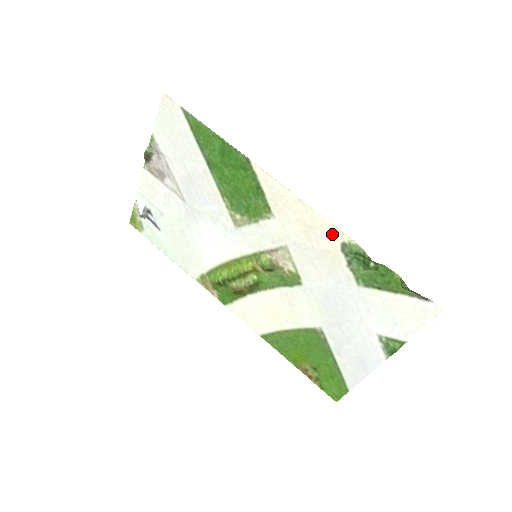
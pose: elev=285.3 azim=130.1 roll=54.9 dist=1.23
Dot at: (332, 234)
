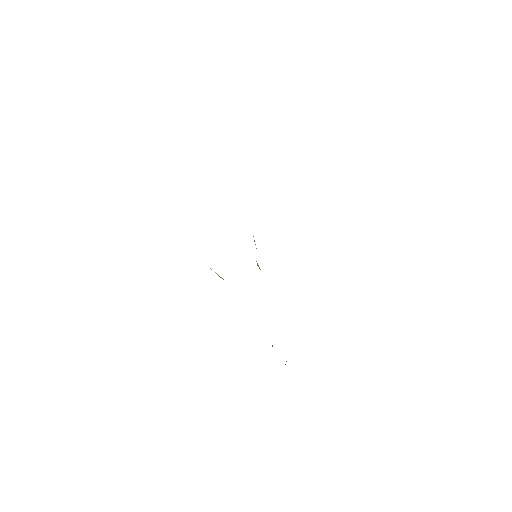
Dot at: occluded
